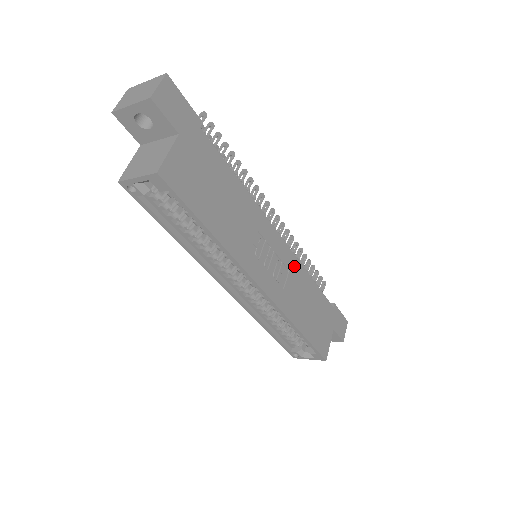
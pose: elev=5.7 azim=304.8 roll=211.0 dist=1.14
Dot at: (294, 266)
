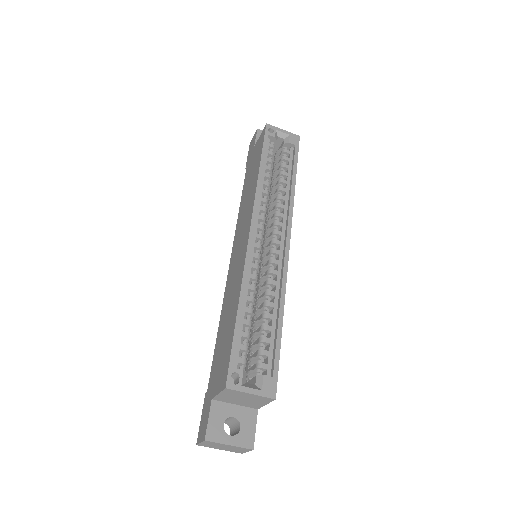
Dot at: occluded
